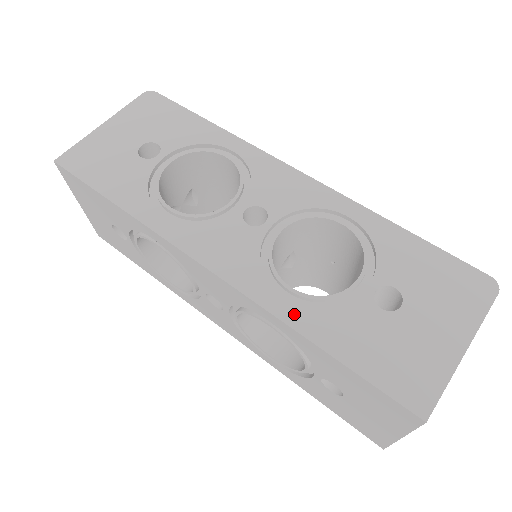
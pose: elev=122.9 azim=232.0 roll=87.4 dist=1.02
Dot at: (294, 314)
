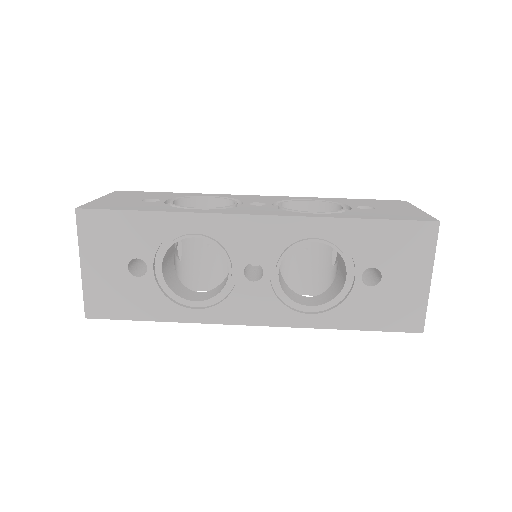
Dot at: (329, 215)
